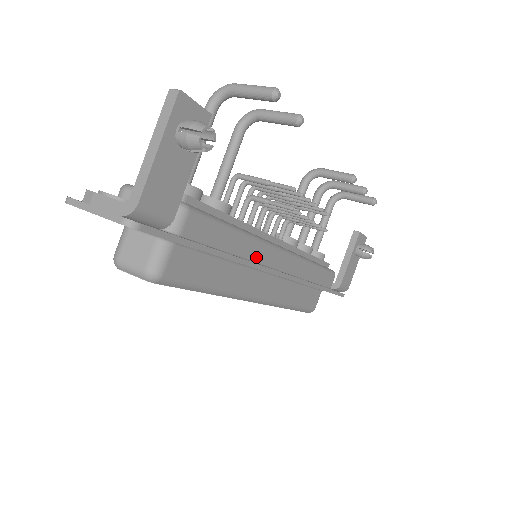
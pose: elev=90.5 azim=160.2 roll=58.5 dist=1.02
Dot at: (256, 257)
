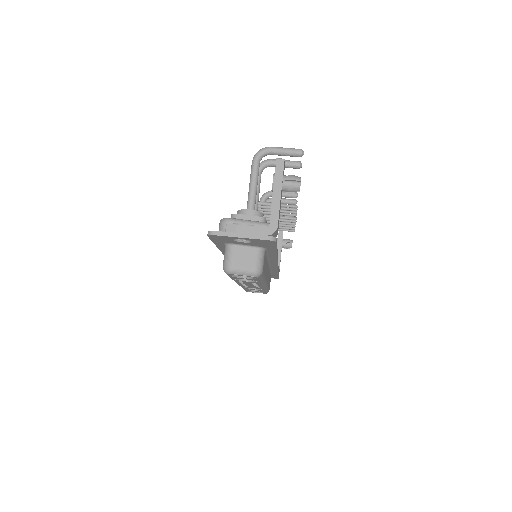
Dot at: occluded
